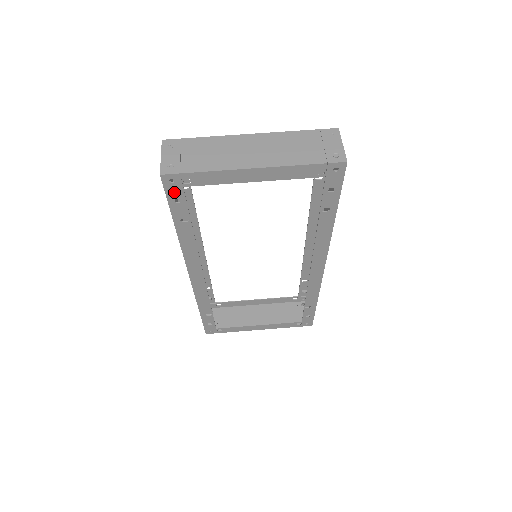
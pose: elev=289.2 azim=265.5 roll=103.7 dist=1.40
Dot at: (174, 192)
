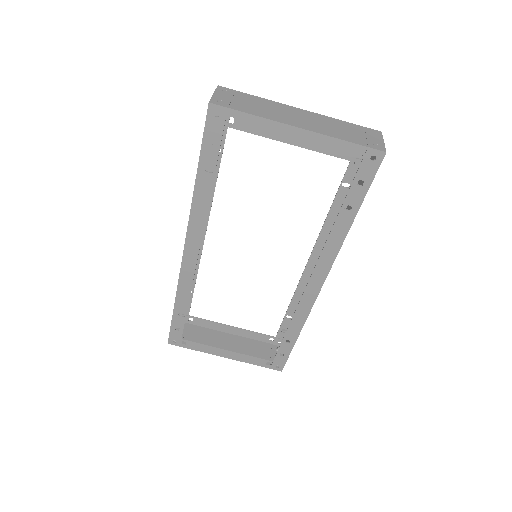
Dot at: (213, 129)
